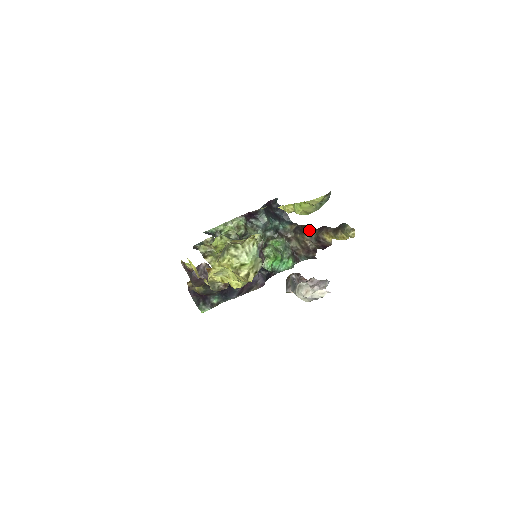
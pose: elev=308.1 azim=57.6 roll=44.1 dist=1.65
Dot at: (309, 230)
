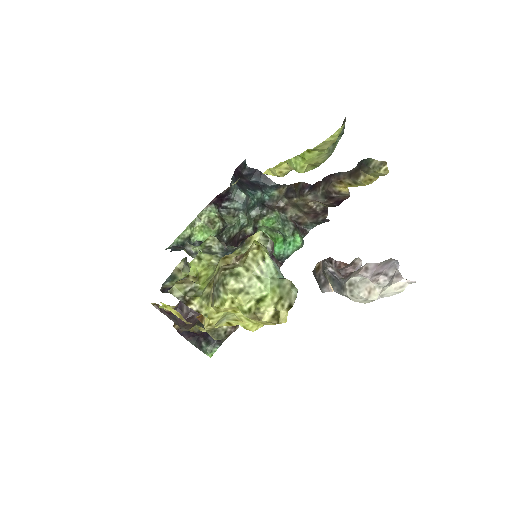
Dot at: (308, 187)
